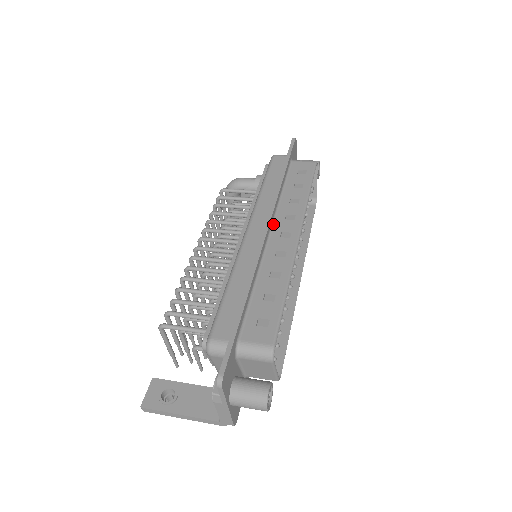
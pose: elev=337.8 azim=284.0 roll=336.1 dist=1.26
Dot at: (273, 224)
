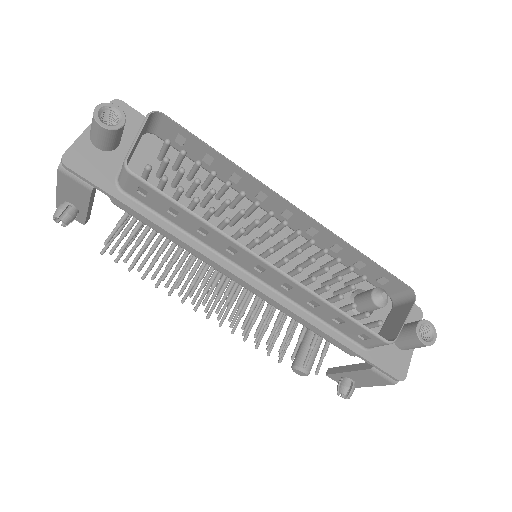
Dot at: (293, 227)
